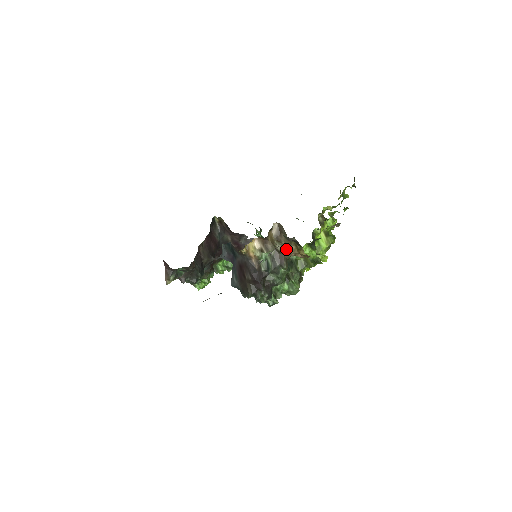
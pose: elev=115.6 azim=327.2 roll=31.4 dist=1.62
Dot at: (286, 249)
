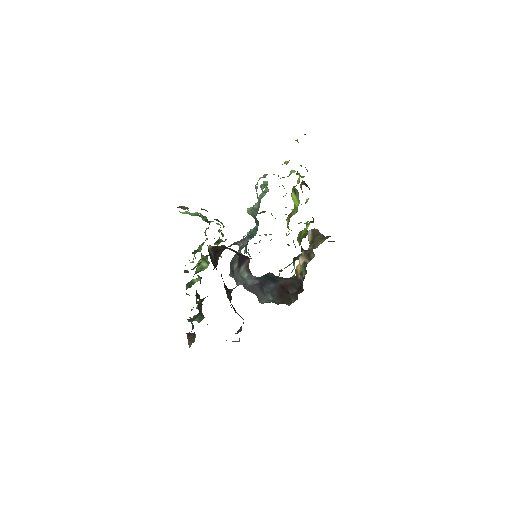
Dot at: (315, 245)
